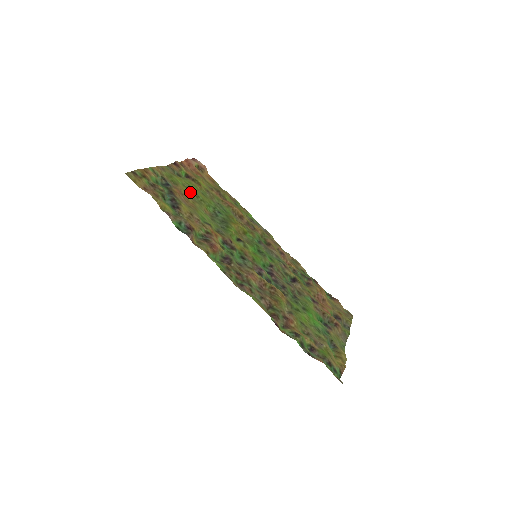
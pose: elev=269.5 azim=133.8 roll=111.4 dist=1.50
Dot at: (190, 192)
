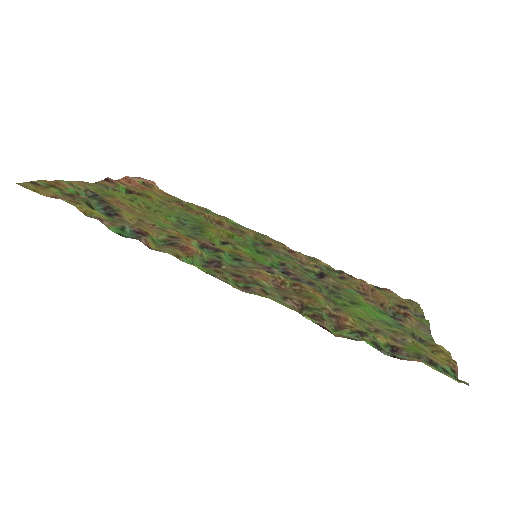
Dot at: (136, 204)
